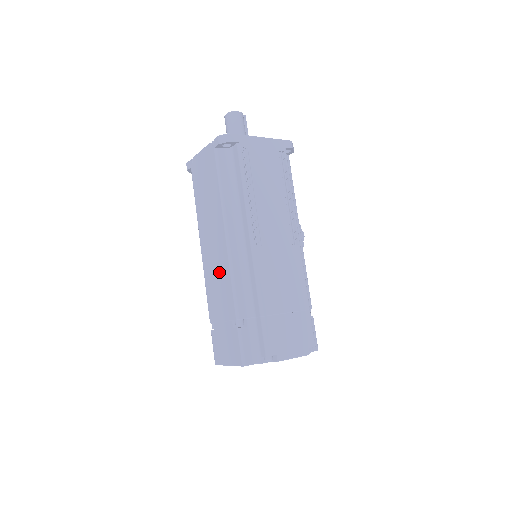
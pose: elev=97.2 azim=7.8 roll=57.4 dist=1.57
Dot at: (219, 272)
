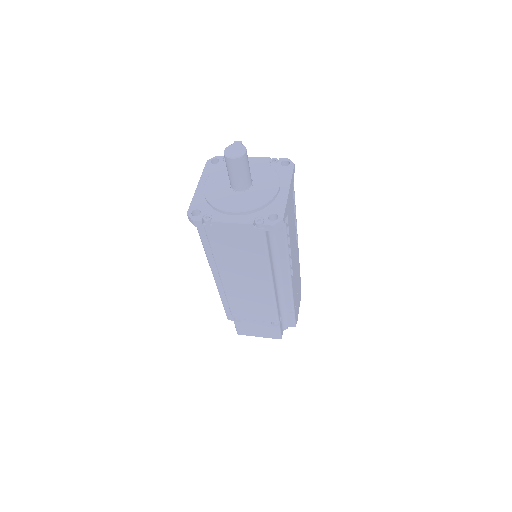
Dot at: (255, 300)
